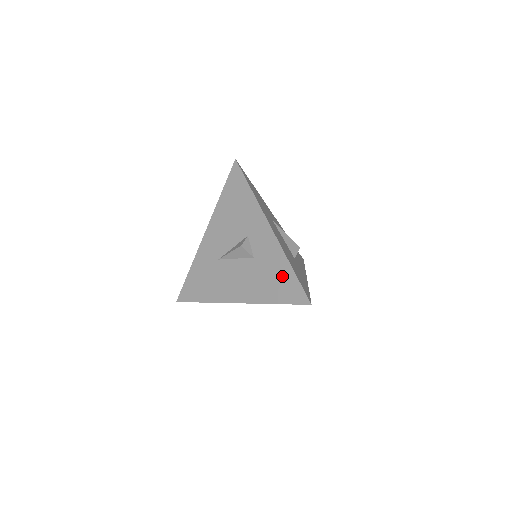
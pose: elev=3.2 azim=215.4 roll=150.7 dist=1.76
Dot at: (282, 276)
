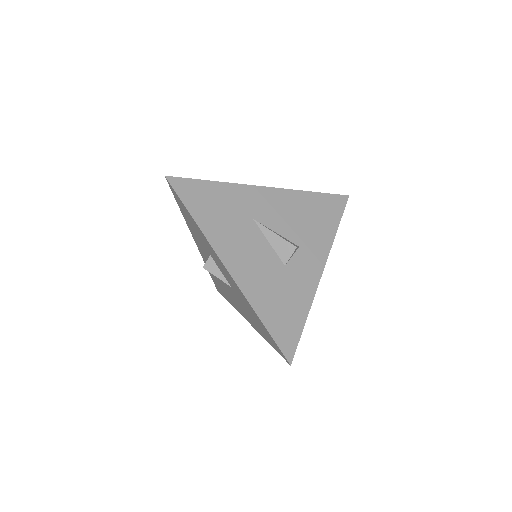
Dot at: (292, 312)
